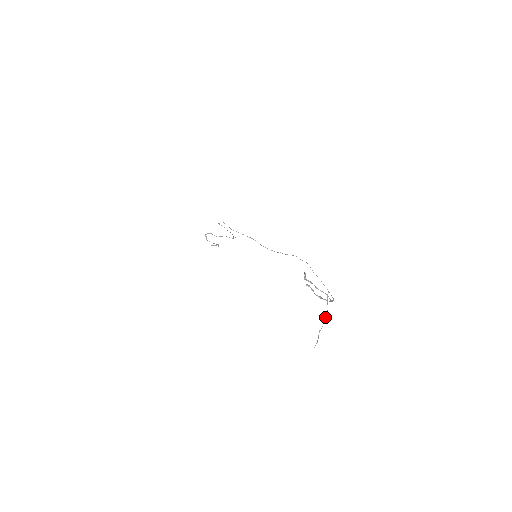
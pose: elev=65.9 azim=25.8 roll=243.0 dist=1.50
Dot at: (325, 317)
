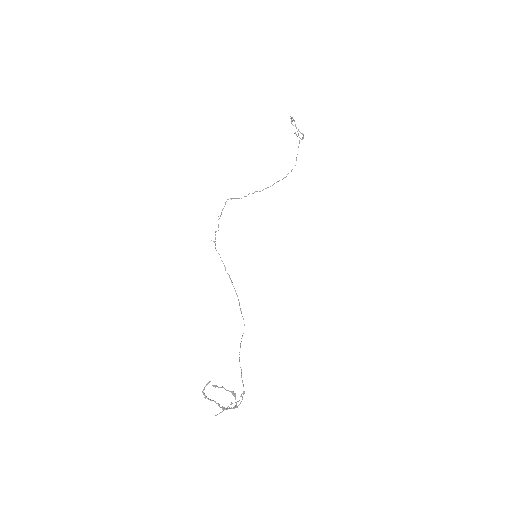
Dot at: occluded
